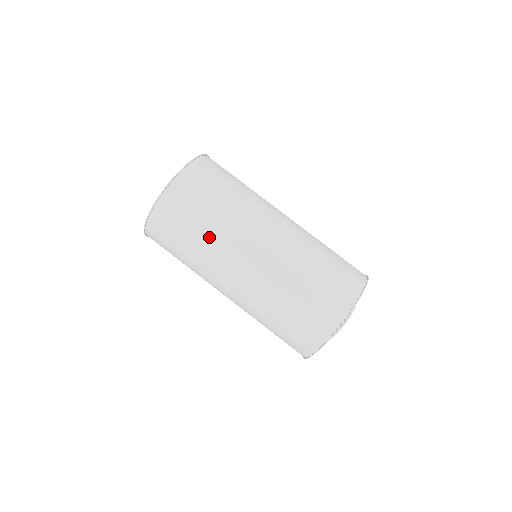
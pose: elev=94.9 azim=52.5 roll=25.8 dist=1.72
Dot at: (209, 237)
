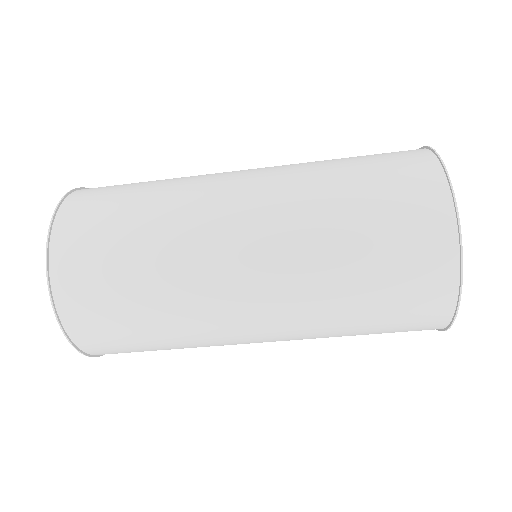
Dot at: (162, 278)
